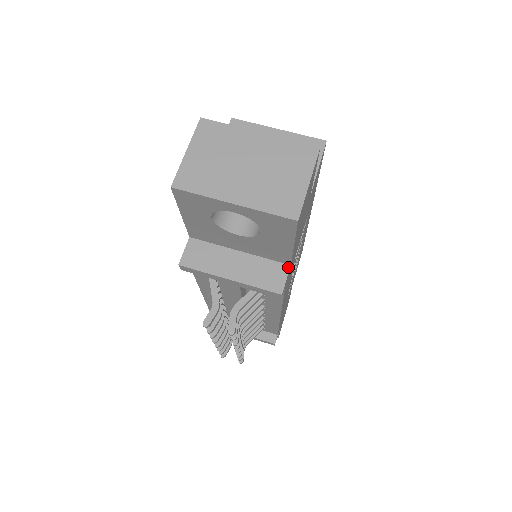
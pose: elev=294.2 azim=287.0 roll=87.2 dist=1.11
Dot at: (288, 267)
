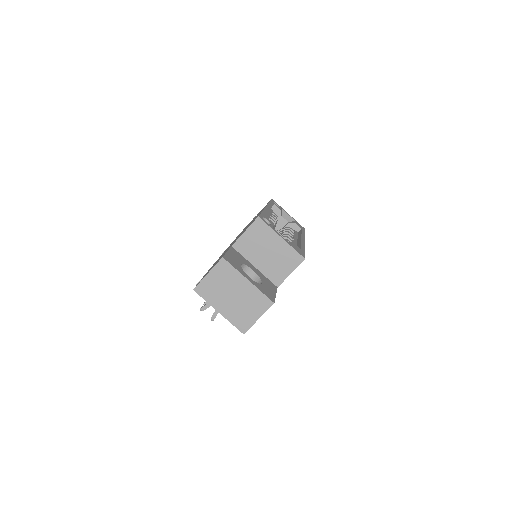
Dot at: occluded
